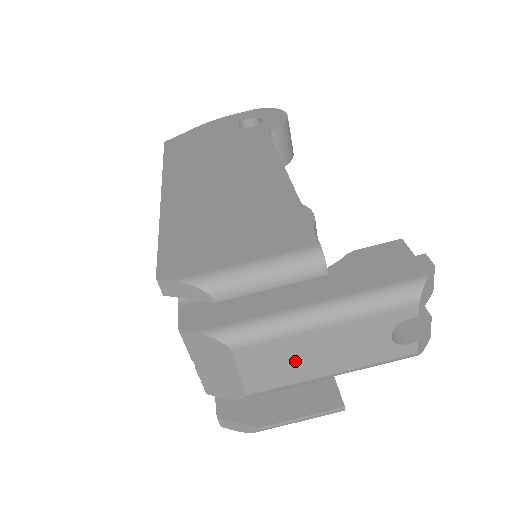
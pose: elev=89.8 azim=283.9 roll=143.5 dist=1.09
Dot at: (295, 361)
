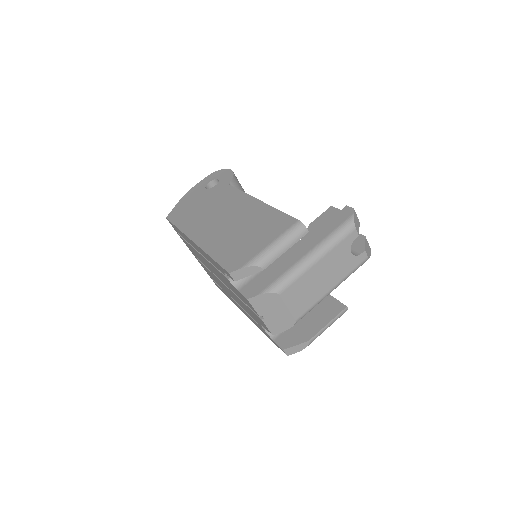
Dot at: (312, 288)
